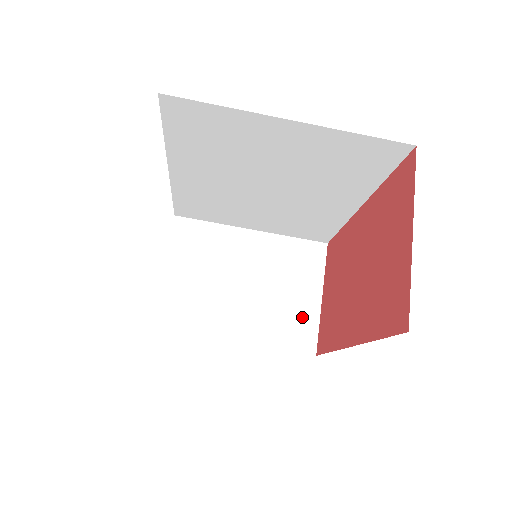
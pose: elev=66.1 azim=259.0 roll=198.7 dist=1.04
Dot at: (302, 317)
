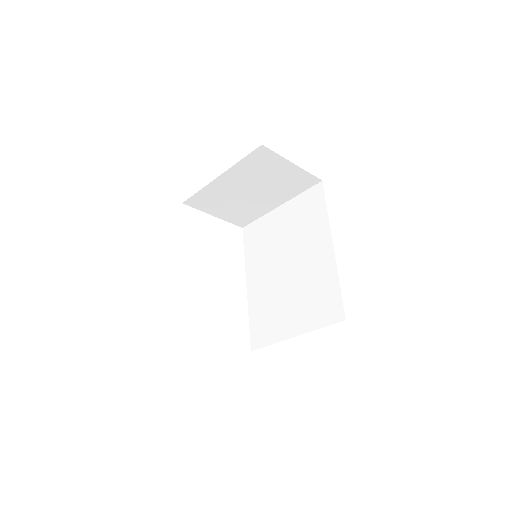
Dot at: (295, 177)
